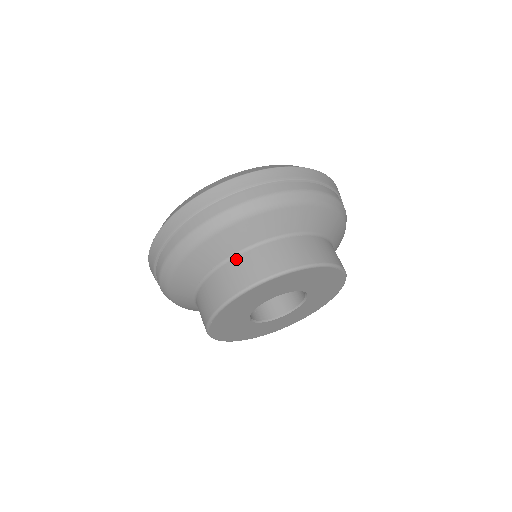
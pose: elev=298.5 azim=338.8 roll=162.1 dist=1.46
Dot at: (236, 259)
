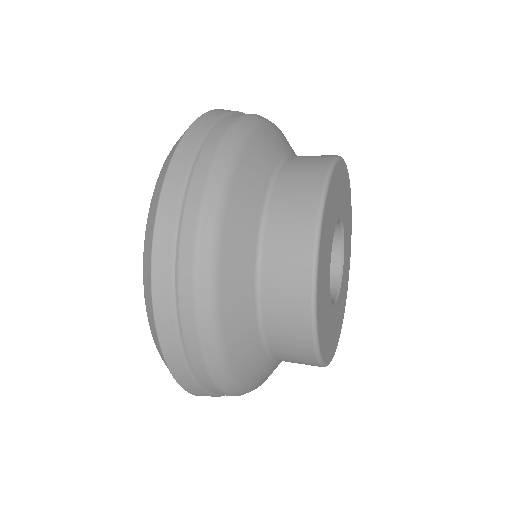
Dot at: (293, 156)
